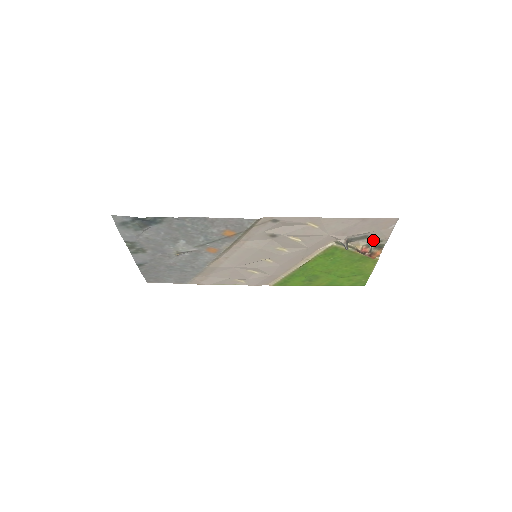
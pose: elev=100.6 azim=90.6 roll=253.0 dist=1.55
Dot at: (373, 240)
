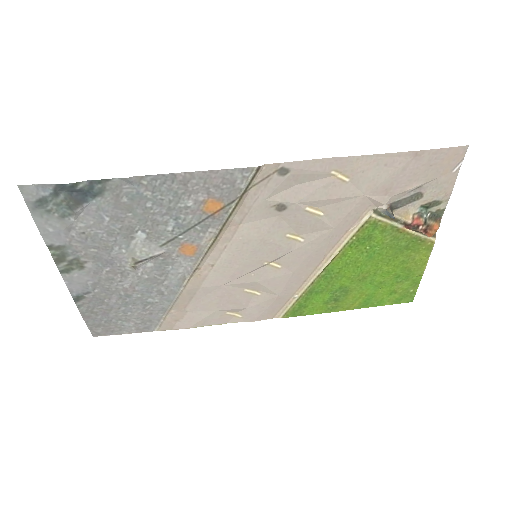
Dot at: (428, 202)
